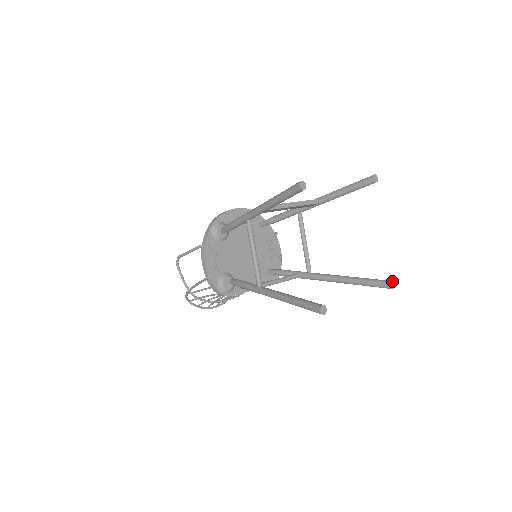
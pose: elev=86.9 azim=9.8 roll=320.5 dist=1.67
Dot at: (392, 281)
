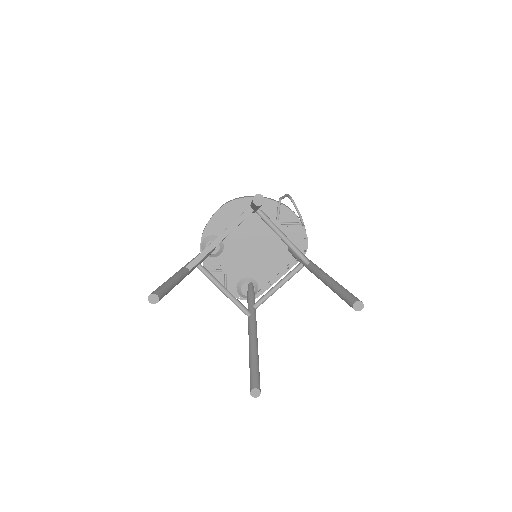
Dot at: (356, 301)
